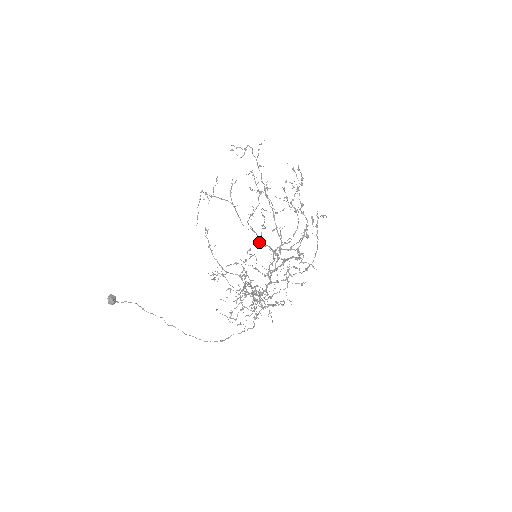
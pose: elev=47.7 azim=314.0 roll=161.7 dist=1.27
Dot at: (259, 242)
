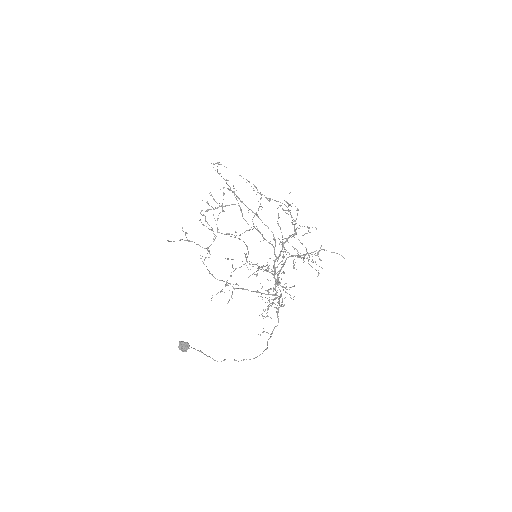
Dot at: (232, 259)
